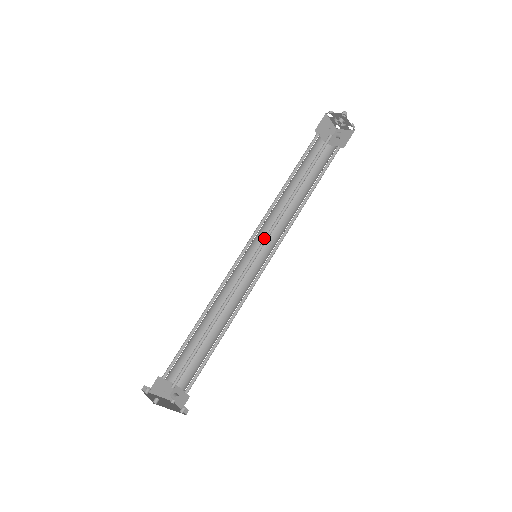
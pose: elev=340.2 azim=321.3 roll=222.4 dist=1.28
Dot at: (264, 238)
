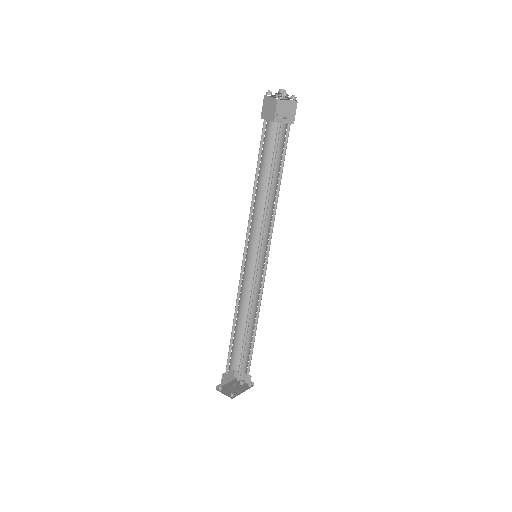
Dot at: occluded
